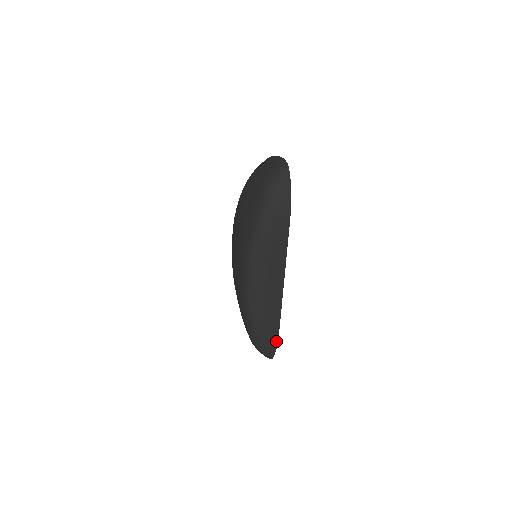
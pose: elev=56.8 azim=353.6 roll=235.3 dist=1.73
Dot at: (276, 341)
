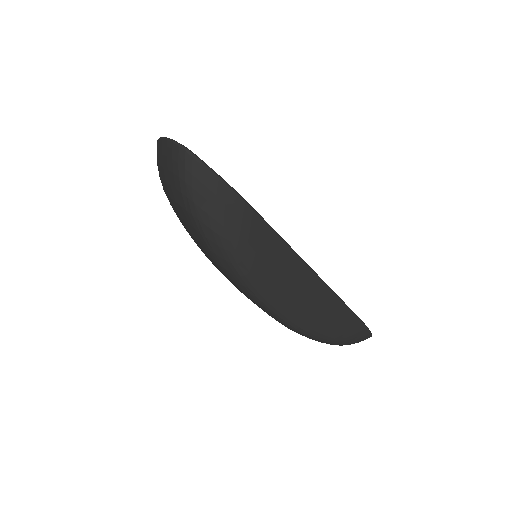
Dot at: (362, 326)
